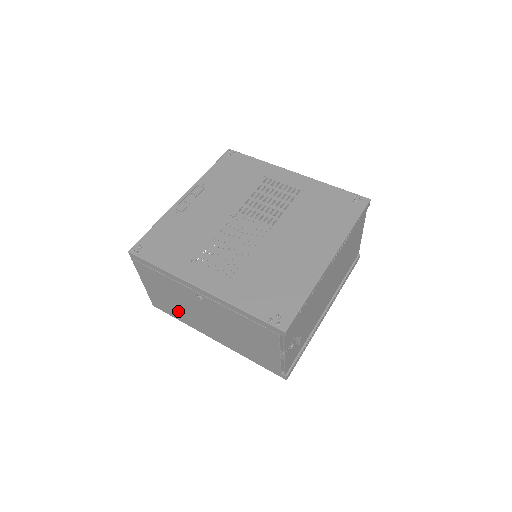
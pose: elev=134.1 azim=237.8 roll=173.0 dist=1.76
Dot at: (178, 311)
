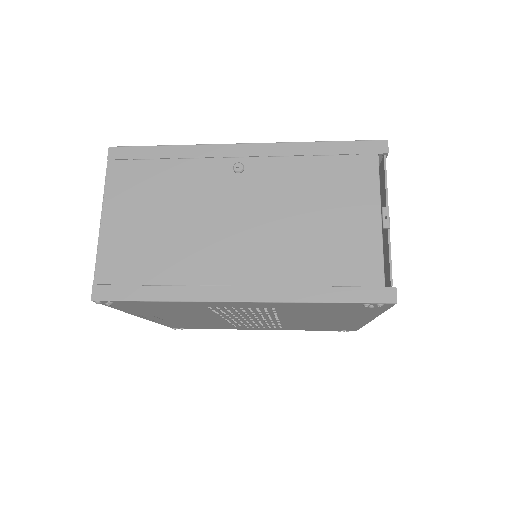
Dot at: (165, 260)
